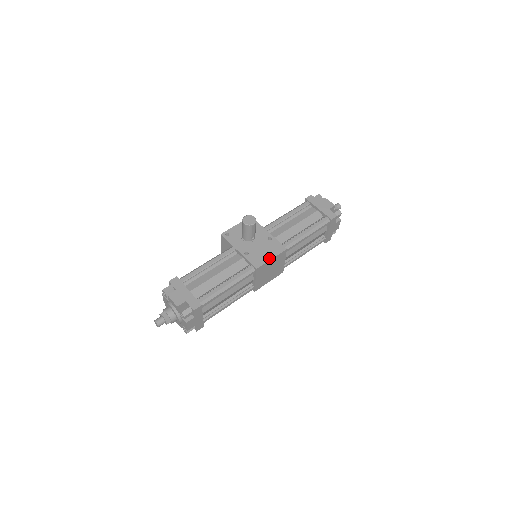
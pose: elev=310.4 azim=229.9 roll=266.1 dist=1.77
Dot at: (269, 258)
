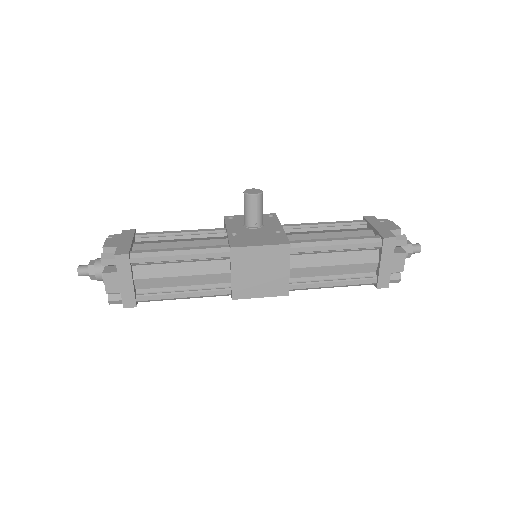
Dot at: (257, 244)
